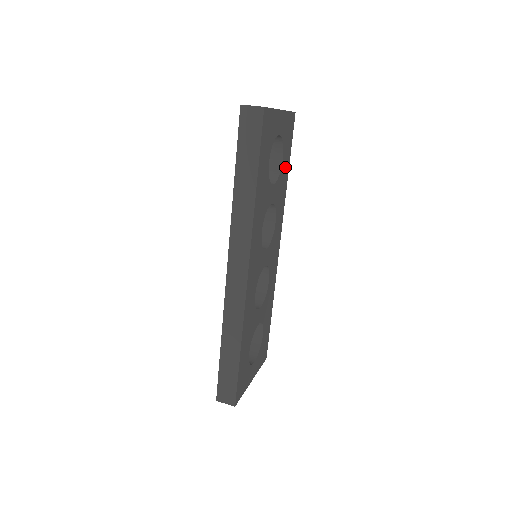
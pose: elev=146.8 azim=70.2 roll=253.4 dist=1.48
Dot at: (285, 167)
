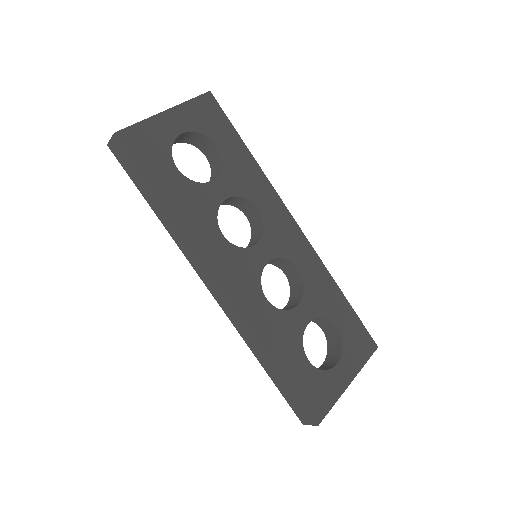
Dot at: (233, 150)
